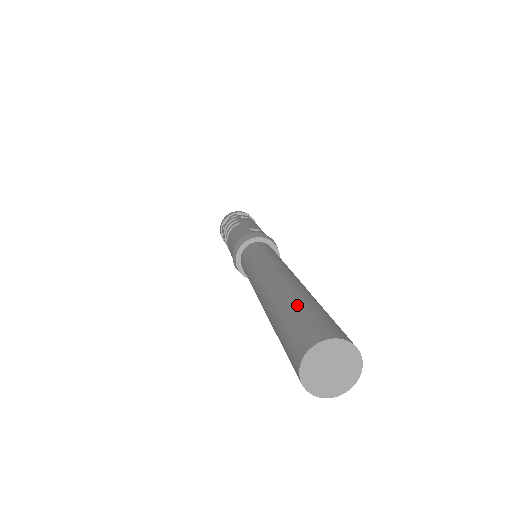
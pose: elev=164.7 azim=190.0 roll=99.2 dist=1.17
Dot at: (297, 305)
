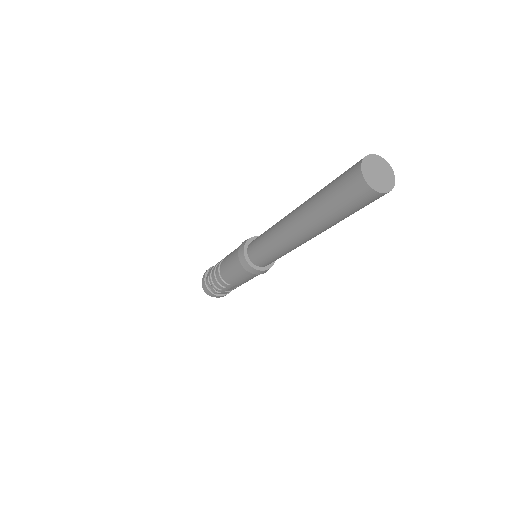
Dot at: (331, 182)
